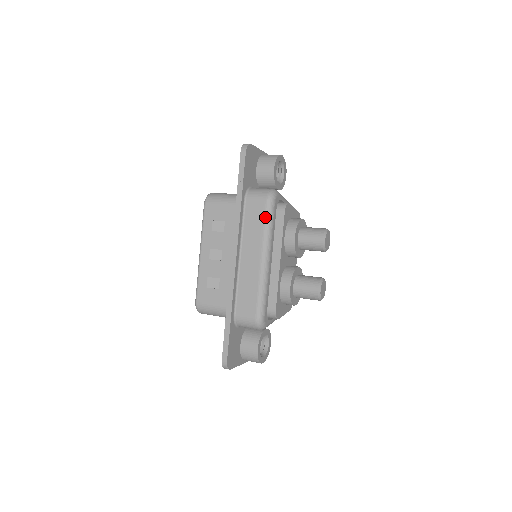
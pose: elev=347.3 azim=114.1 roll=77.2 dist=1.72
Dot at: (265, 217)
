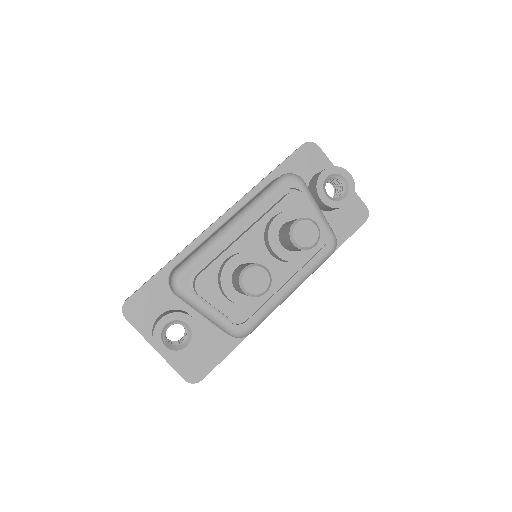
Dot at: (266, 188)
